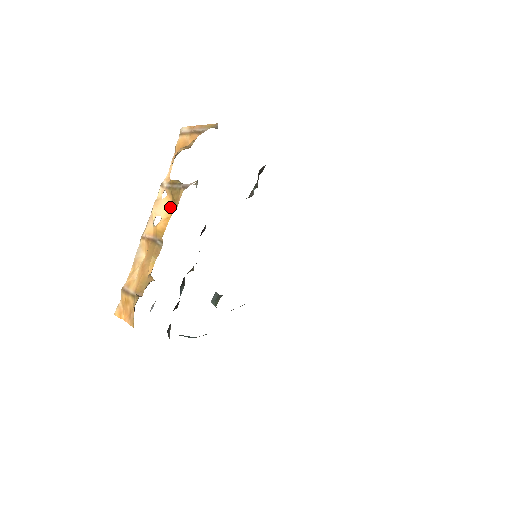
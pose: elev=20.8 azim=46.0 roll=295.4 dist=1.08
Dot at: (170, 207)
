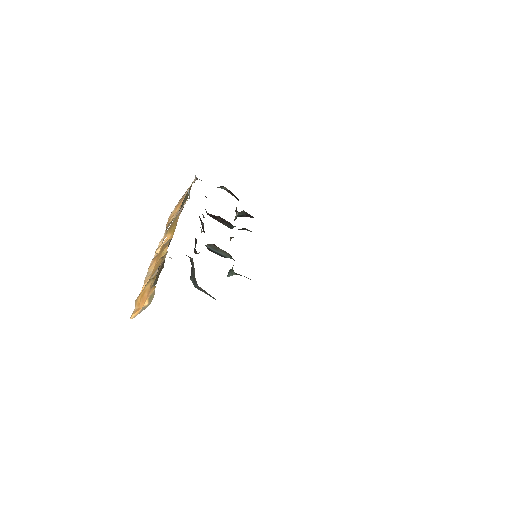
Dot at: (170, 238)
